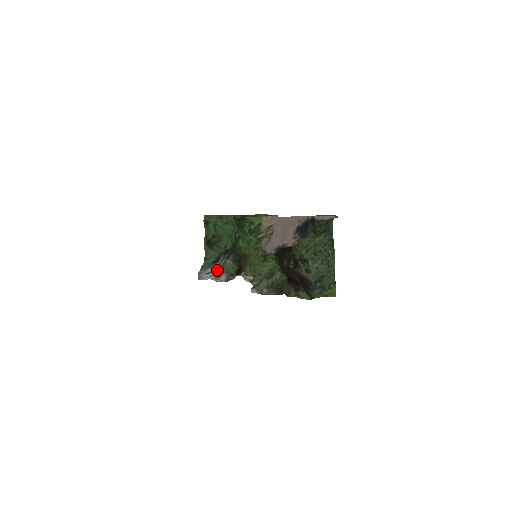
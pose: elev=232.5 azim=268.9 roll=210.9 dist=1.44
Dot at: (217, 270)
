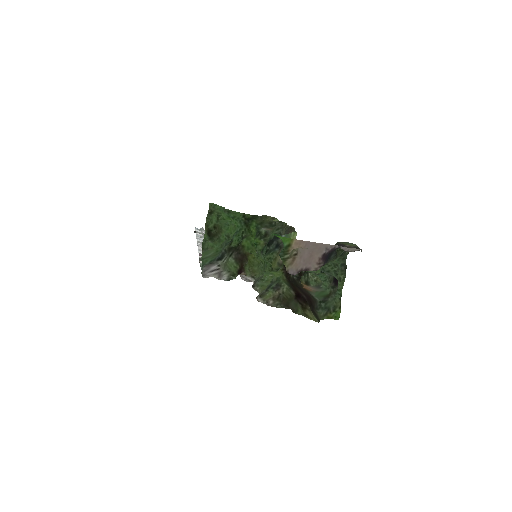
Dot at: (220, 268)
